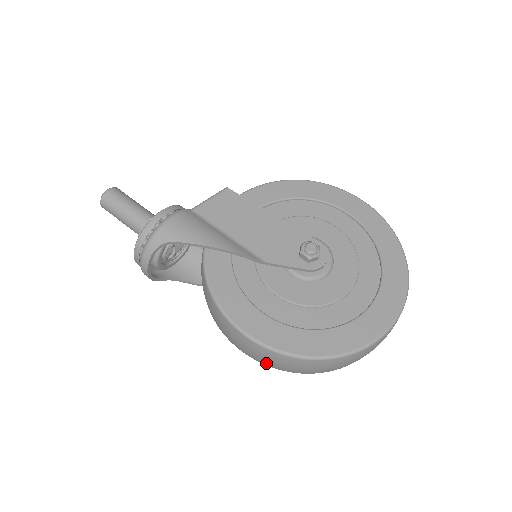
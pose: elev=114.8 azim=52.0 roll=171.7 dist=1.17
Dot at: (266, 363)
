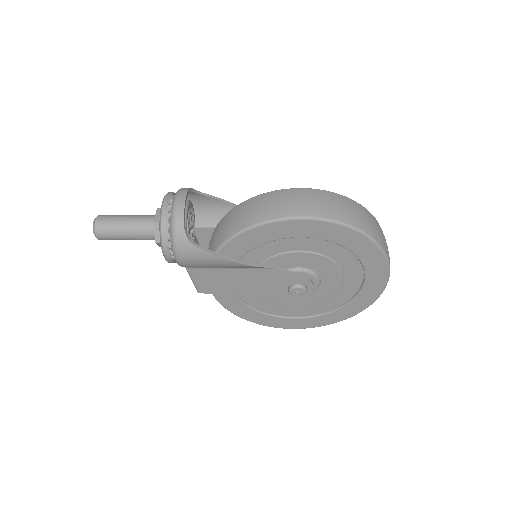
Dot at: (331, 212)
